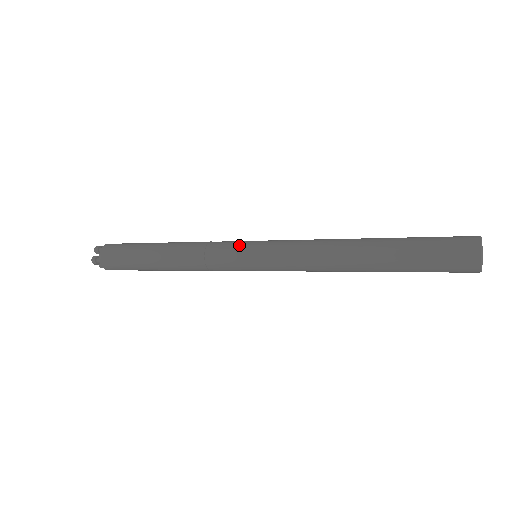
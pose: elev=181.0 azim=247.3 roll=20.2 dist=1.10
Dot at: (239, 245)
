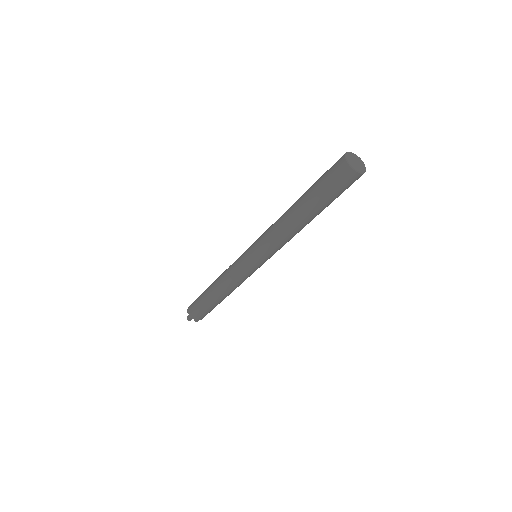
Dot at: (242, 255)
